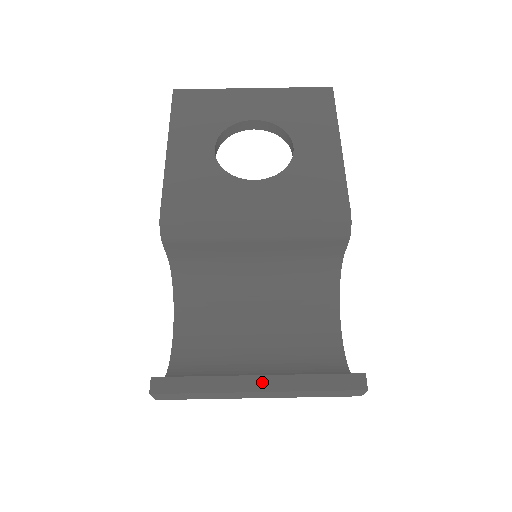
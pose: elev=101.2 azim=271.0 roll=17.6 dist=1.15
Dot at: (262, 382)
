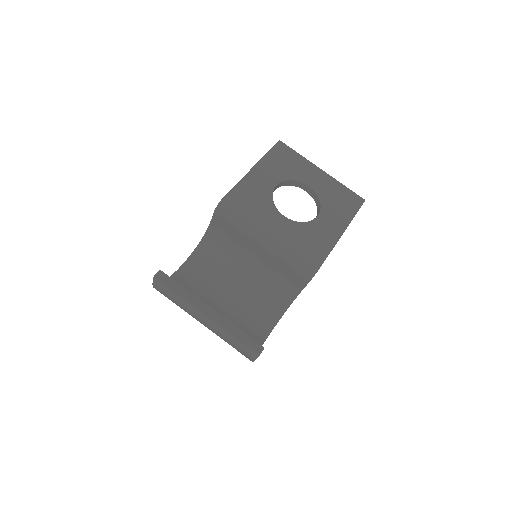
Dot at: (211, 313)
